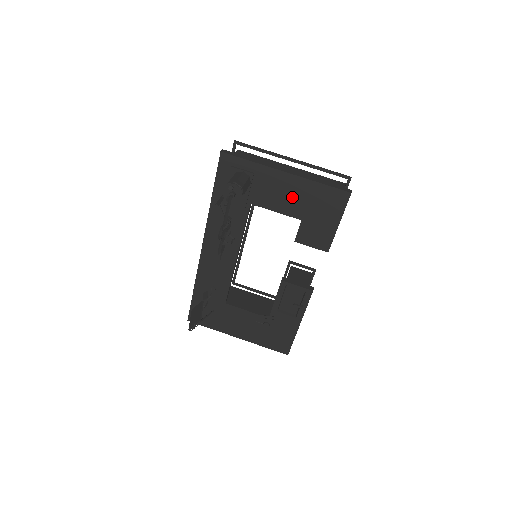
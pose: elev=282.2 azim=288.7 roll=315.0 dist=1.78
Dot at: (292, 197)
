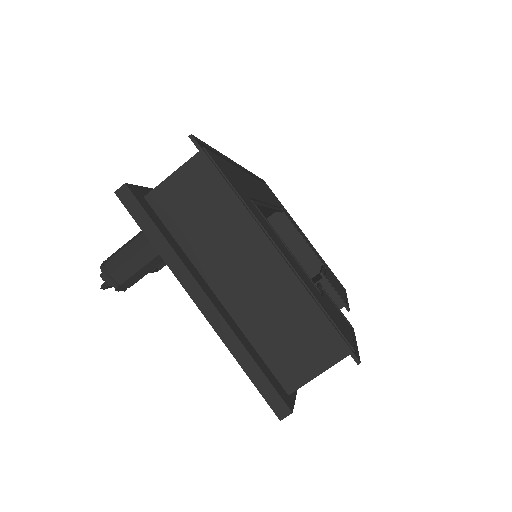
Dot at: occluded
